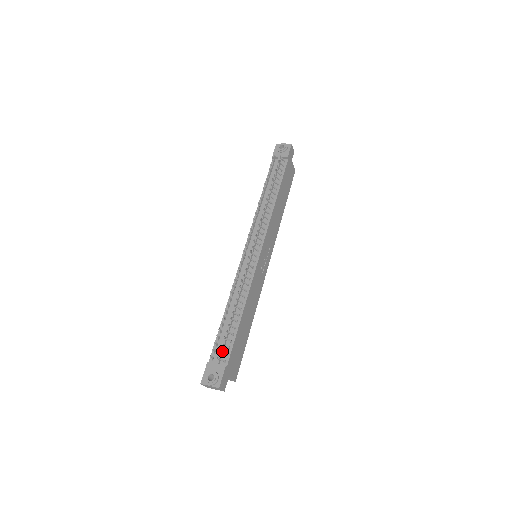
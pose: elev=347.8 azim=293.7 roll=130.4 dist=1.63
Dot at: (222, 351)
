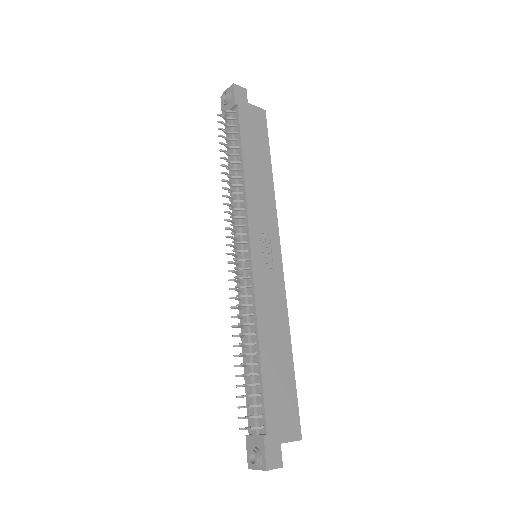
Dot at: (254, 413)
